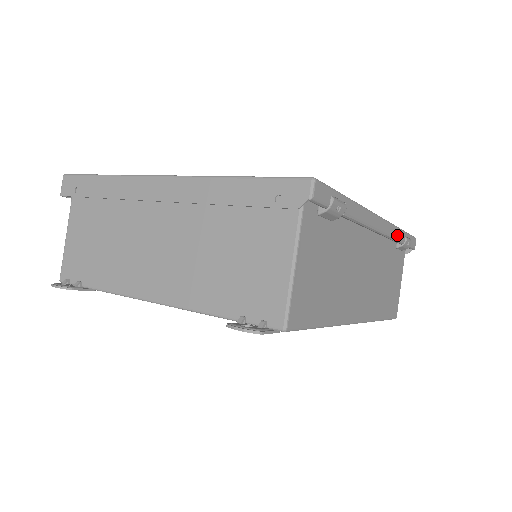
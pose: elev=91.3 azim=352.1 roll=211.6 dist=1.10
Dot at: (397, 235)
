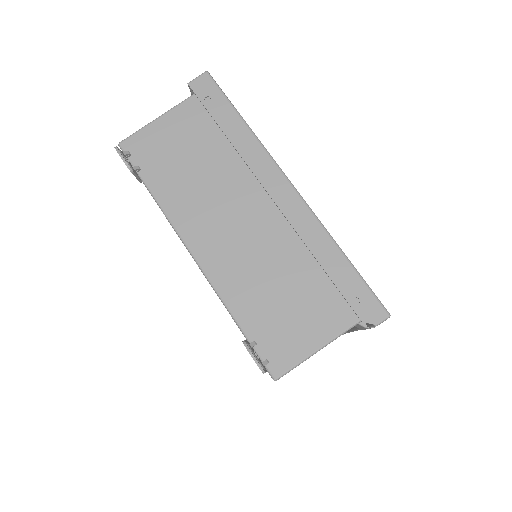
Dot at: occluded
